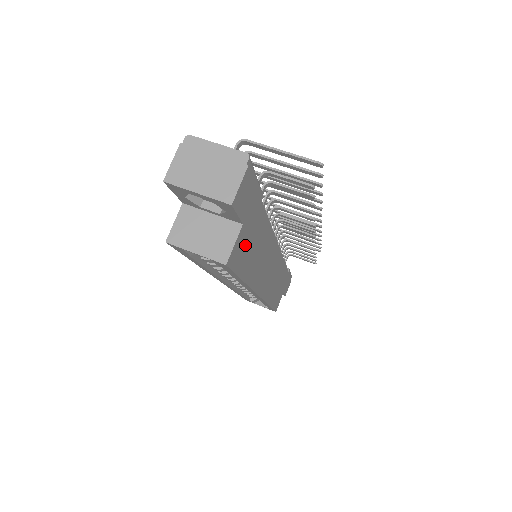
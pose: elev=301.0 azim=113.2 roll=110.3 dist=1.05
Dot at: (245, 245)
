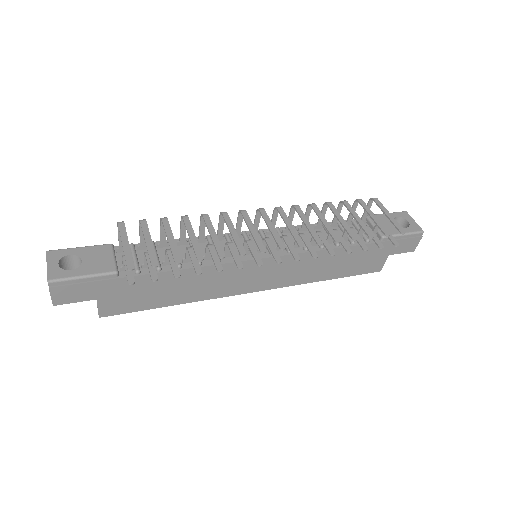
Dot at: (127, 300)
